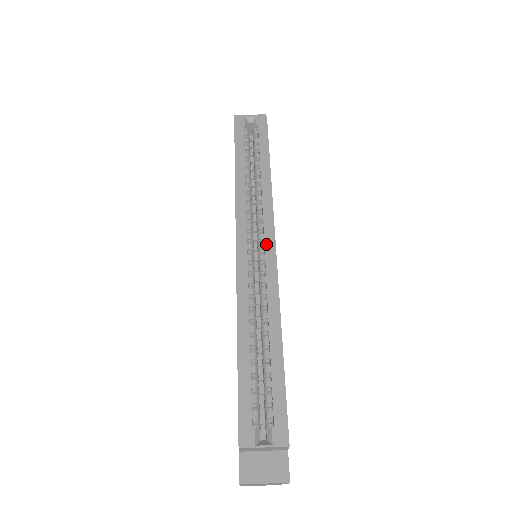
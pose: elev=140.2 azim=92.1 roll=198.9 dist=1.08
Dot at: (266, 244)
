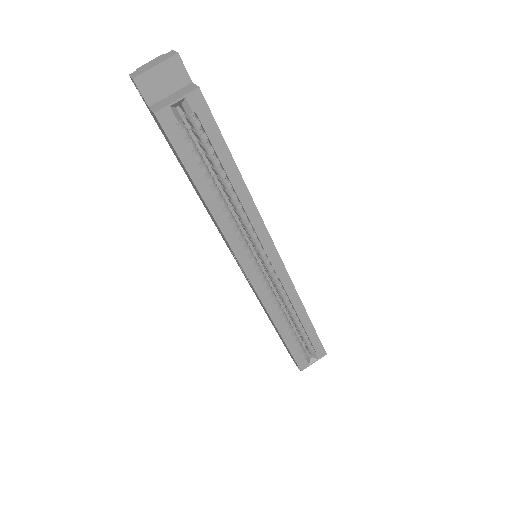
Dot at: (271, 260)
